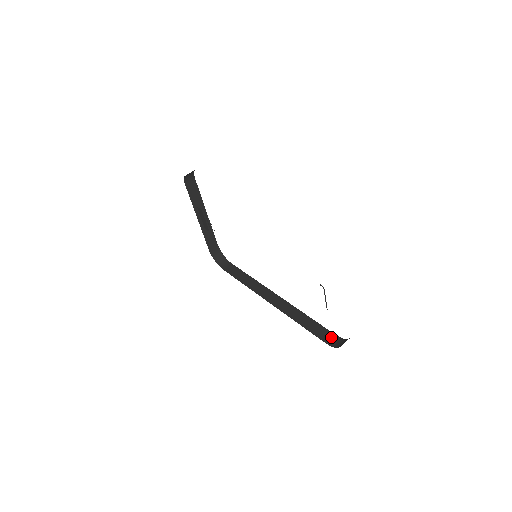
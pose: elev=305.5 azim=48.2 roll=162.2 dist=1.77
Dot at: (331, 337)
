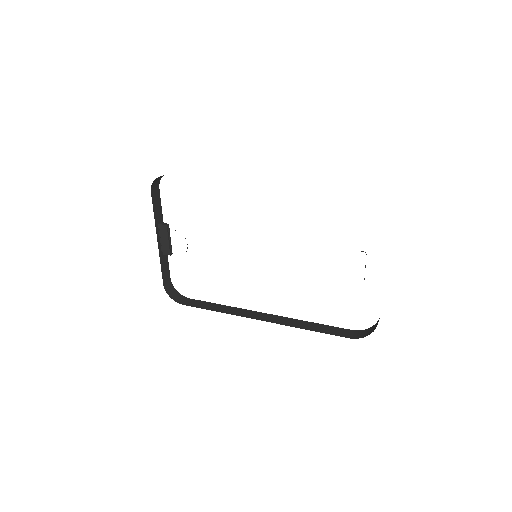
Dot at: (350, 332)
